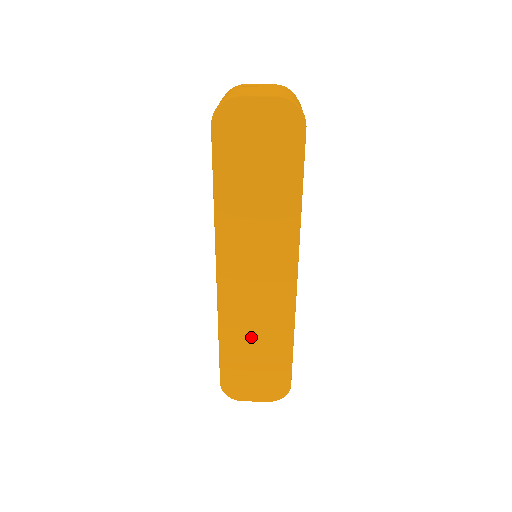
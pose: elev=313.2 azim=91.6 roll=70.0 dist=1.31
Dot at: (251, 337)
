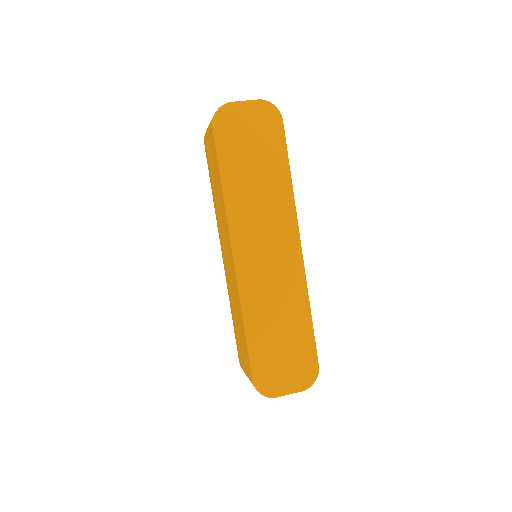
Dot at: (273, 317)
